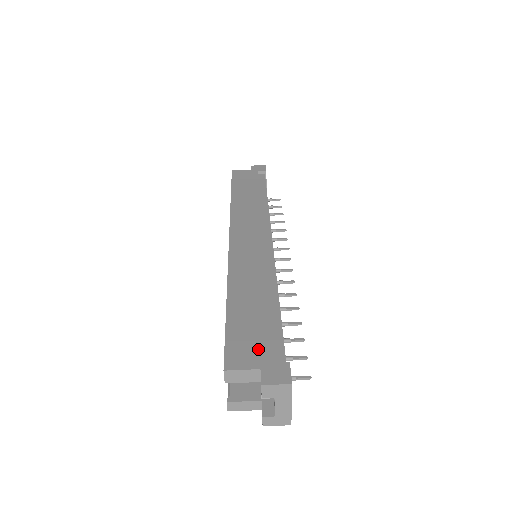
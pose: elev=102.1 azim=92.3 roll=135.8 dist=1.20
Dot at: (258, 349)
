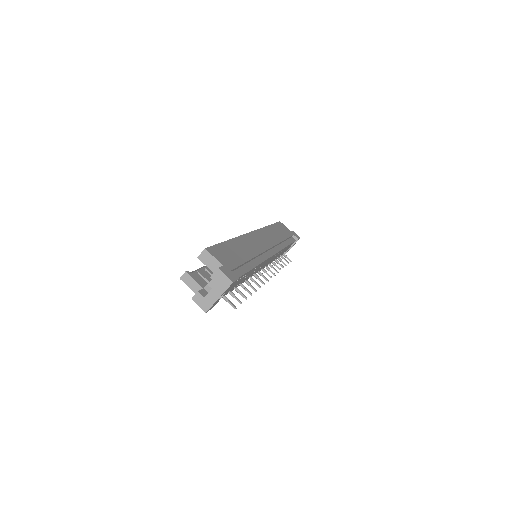
Dot at: (228, 261)
